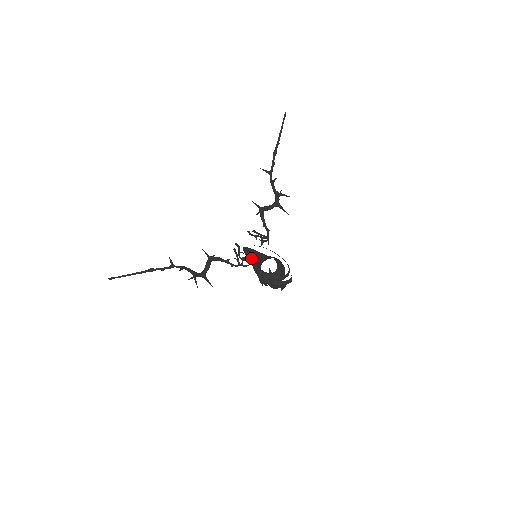
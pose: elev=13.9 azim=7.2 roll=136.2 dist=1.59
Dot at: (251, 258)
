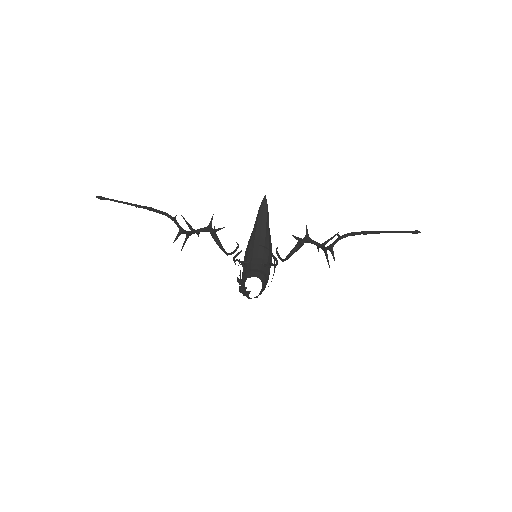
Dot at: (257, 230)
